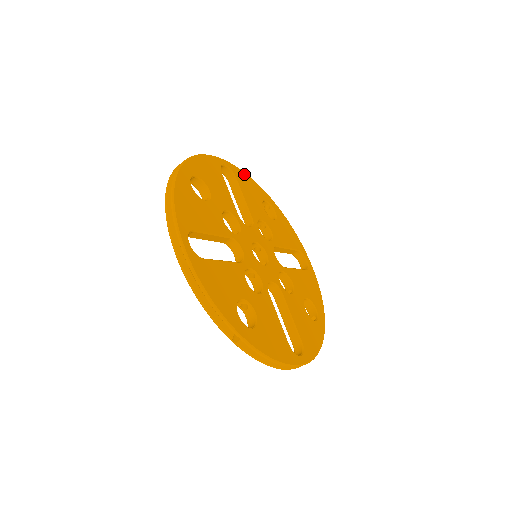
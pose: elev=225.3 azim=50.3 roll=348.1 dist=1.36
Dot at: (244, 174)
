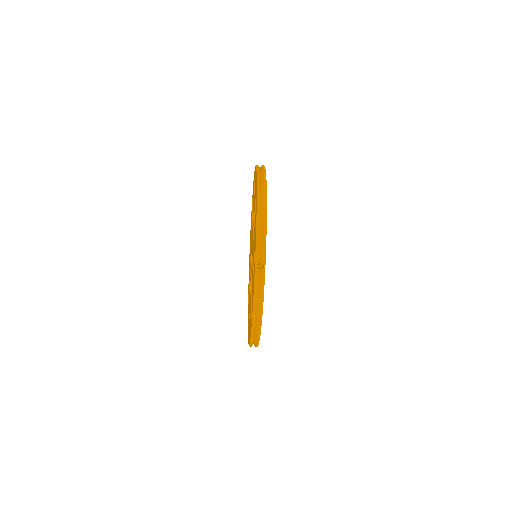
Dot at: occluded
